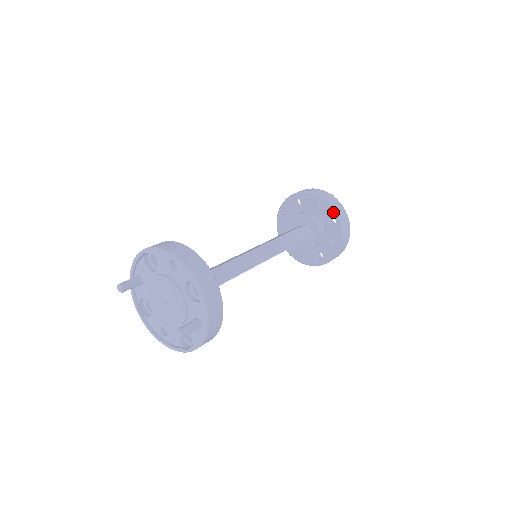
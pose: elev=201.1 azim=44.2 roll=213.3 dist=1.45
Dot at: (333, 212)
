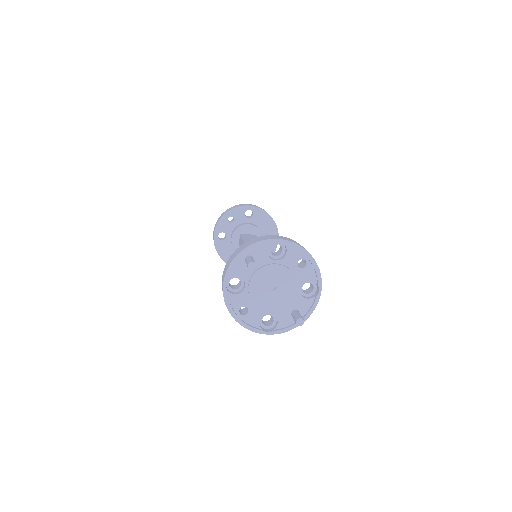
Dot at: occluded
